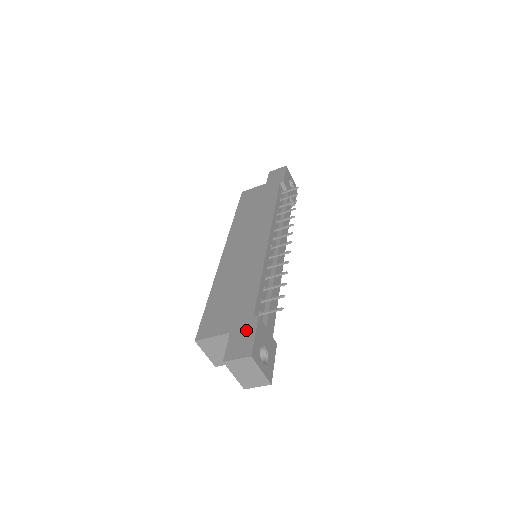
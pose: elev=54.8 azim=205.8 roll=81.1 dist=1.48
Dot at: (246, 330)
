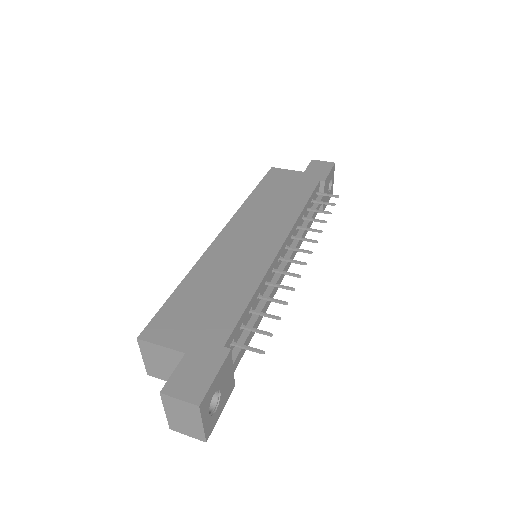
Dot at: (207, 362)
